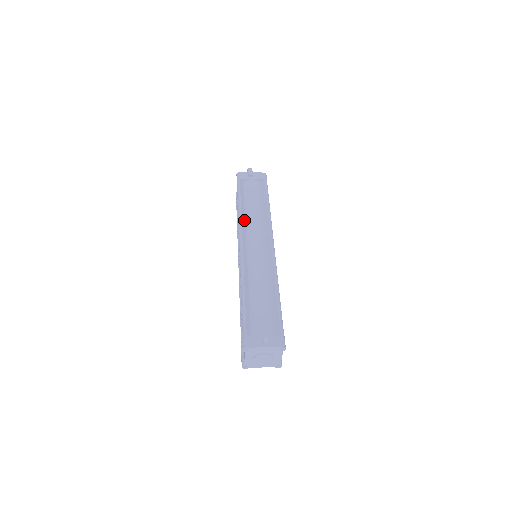
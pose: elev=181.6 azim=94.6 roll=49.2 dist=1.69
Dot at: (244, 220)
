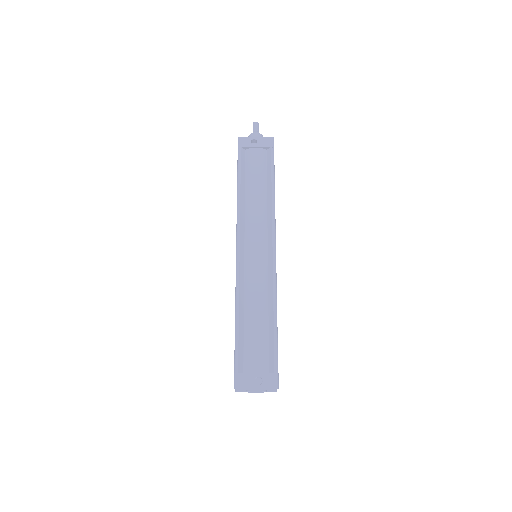
Dot at: (243, 211)
